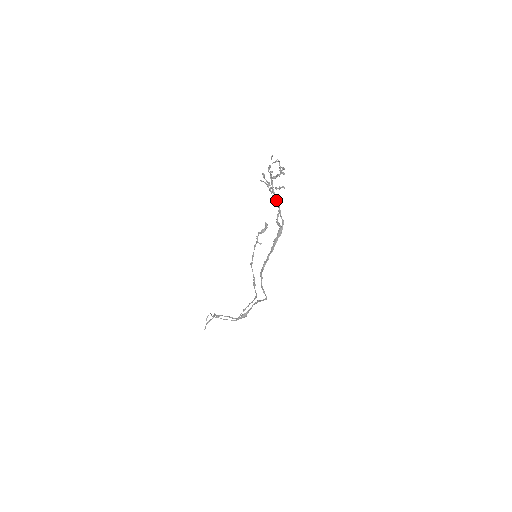
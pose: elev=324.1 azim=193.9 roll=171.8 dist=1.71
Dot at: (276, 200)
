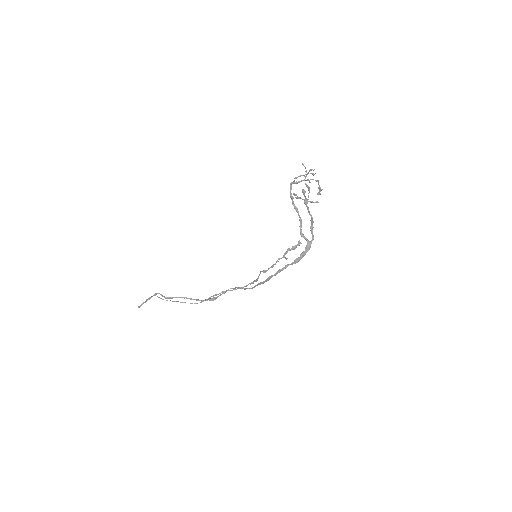
Dot at: occluded
